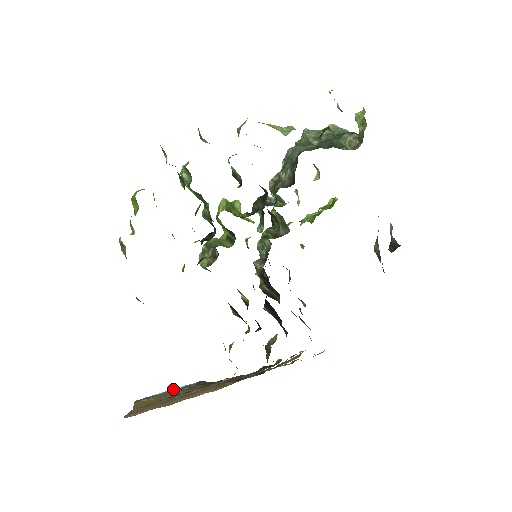
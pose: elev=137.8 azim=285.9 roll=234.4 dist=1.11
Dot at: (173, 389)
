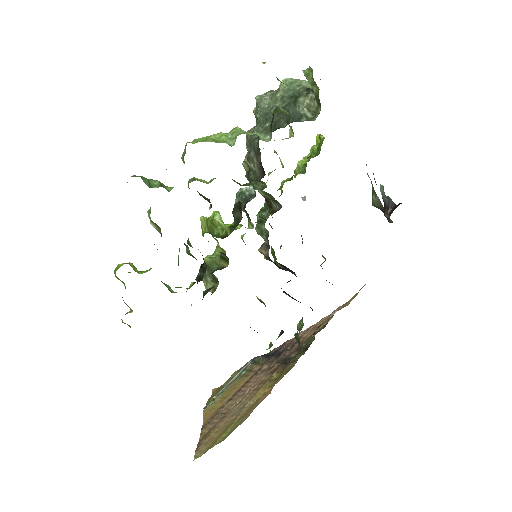
Dot at: (232, 379)
